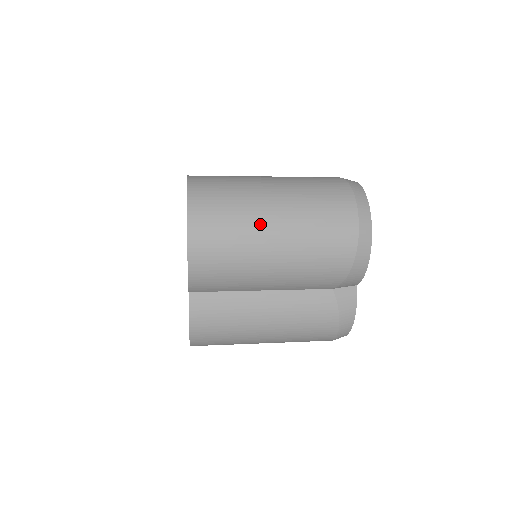
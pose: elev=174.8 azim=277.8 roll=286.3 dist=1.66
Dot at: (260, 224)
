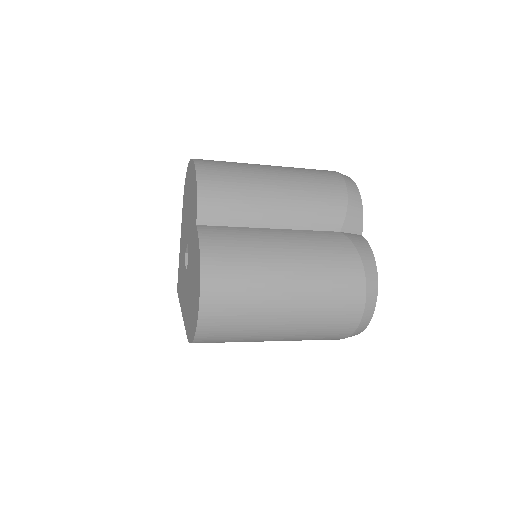
Dot at: (256, 165)
